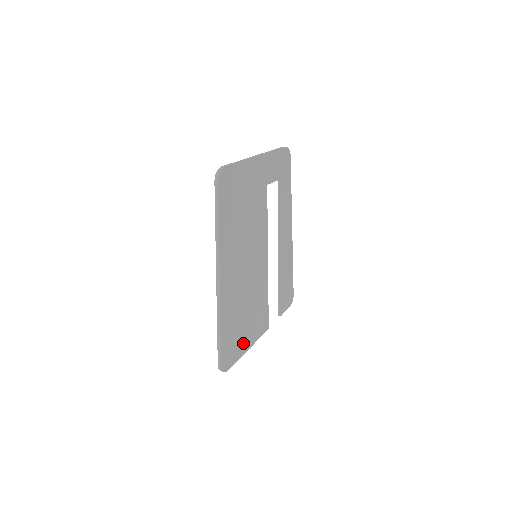
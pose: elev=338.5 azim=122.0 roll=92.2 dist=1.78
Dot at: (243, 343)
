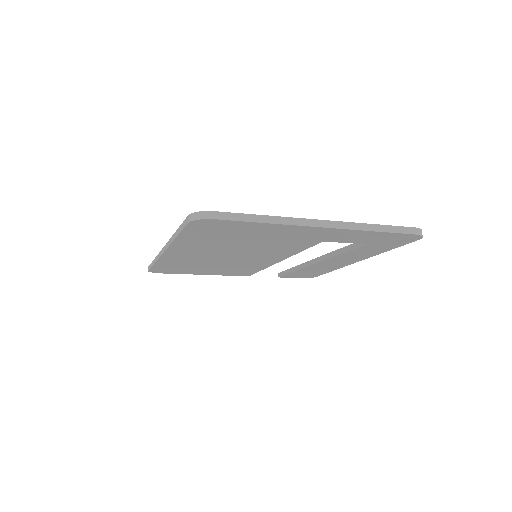
Dot at: (195, 272)
